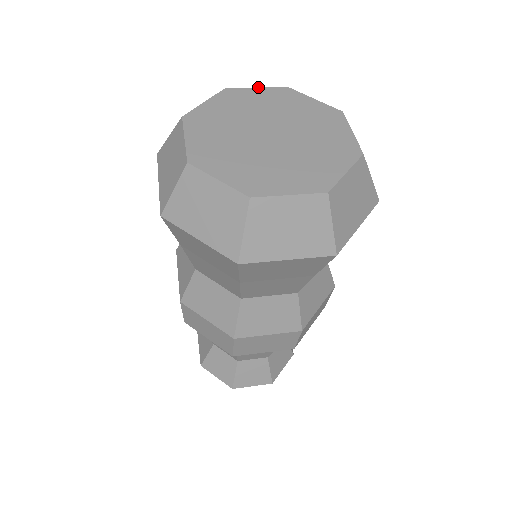
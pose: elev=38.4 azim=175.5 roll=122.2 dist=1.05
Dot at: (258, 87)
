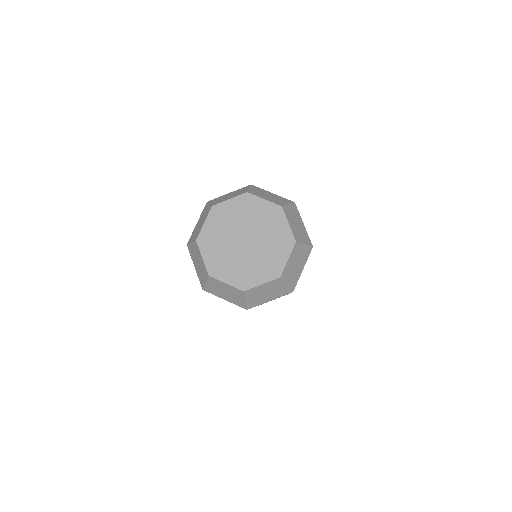
Dot at: (230, 198)
